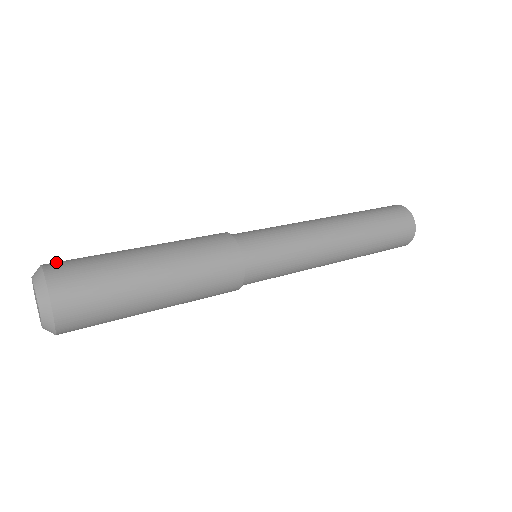
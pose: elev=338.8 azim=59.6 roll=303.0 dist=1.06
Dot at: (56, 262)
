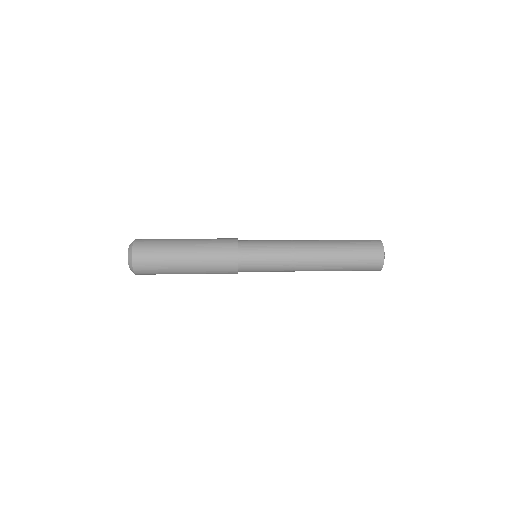
Dot at: occluded
